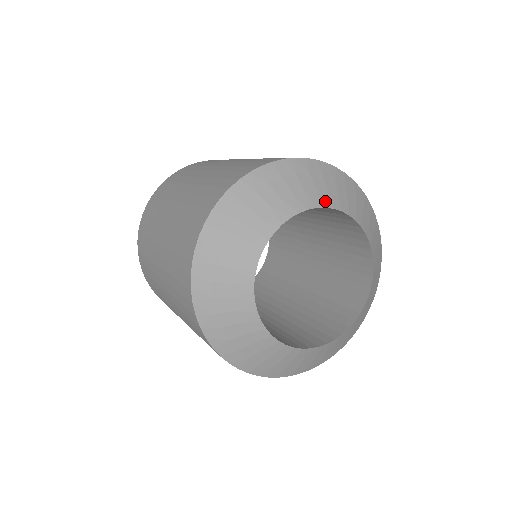
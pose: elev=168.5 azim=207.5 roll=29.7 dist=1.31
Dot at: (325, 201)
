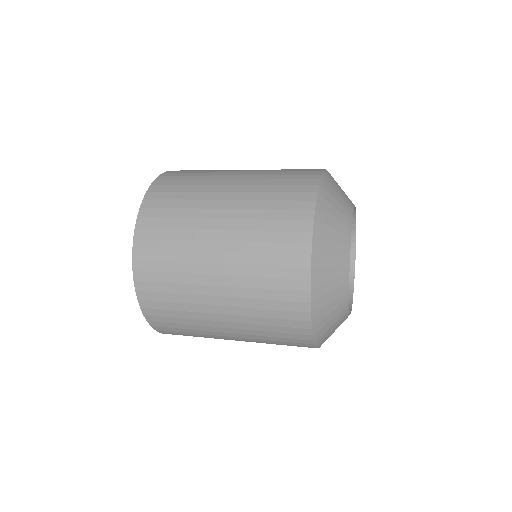
Dot at: (350, 205)
